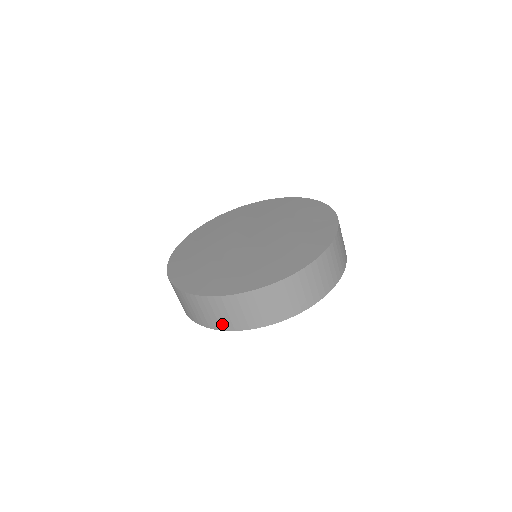
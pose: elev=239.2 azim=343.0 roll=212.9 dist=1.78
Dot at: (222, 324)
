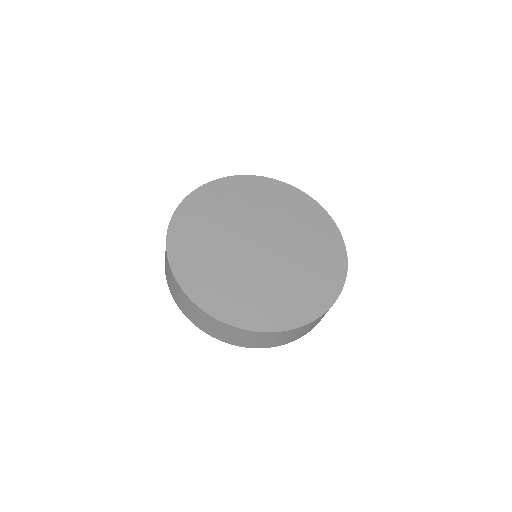
Dot at: (267, 345)
